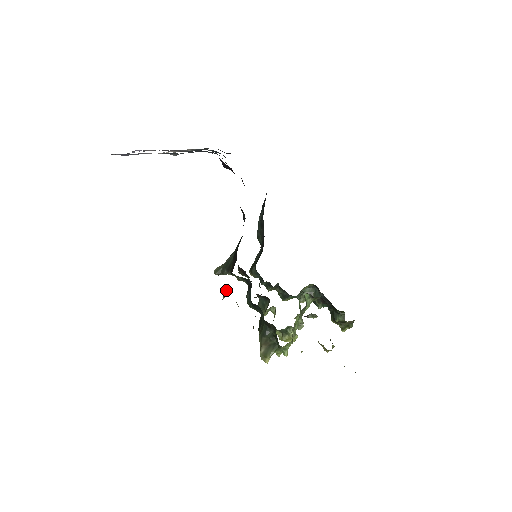
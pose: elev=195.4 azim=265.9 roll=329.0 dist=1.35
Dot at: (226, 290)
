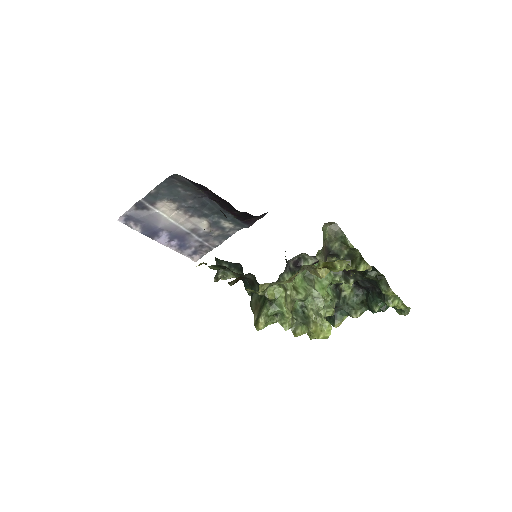
Dot at: occluded
